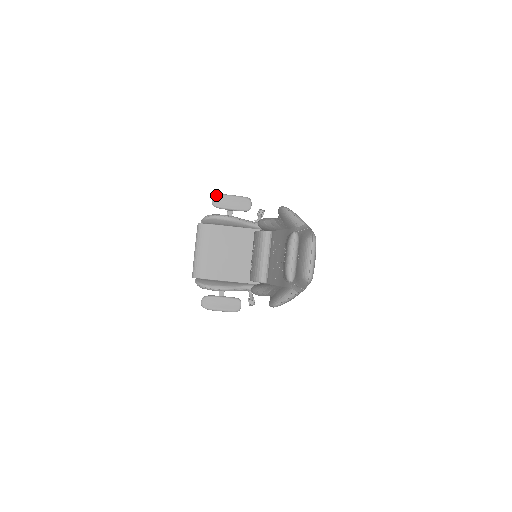
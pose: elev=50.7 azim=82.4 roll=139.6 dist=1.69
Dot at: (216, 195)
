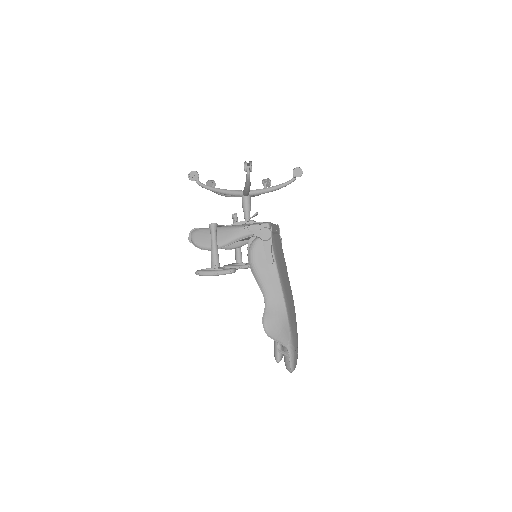
Dot at: occluded
